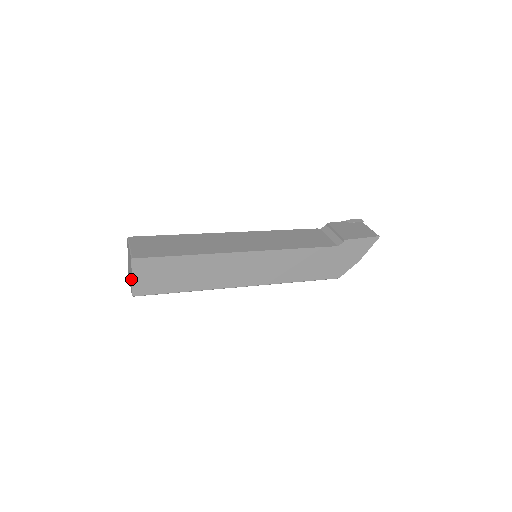
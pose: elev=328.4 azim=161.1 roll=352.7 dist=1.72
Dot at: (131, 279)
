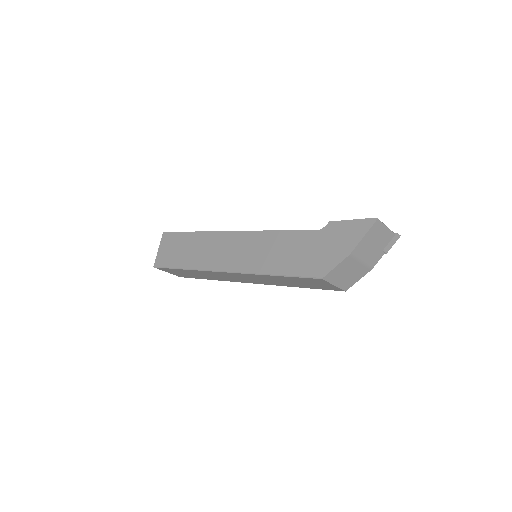
Dot at: occluded
